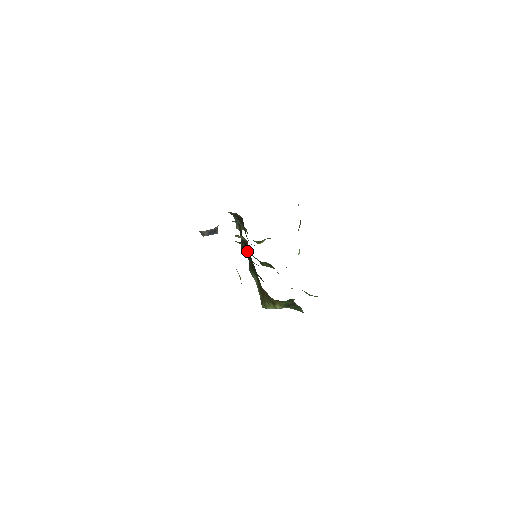
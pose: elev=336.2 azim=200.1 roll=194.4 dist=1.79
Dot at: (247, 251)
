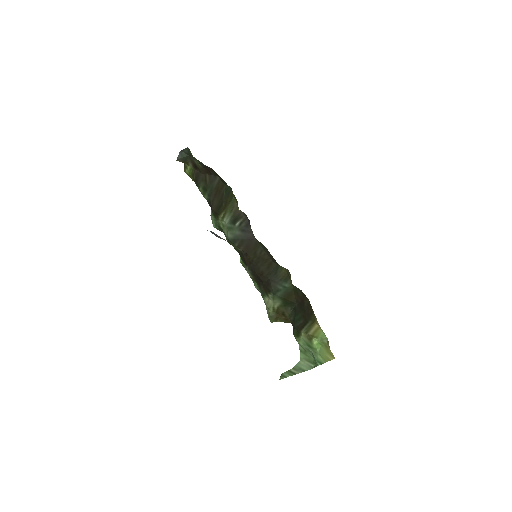
Dot at: (269, 268)
